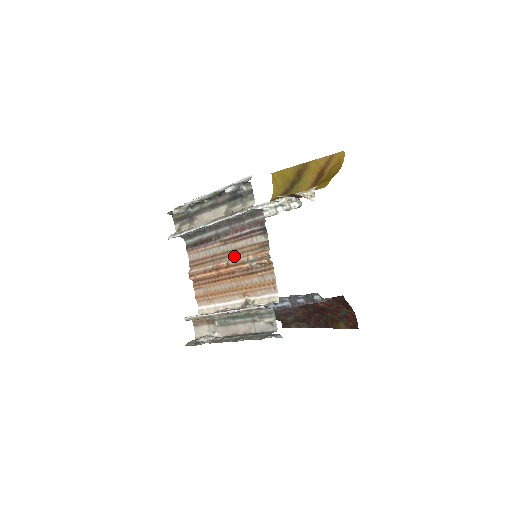
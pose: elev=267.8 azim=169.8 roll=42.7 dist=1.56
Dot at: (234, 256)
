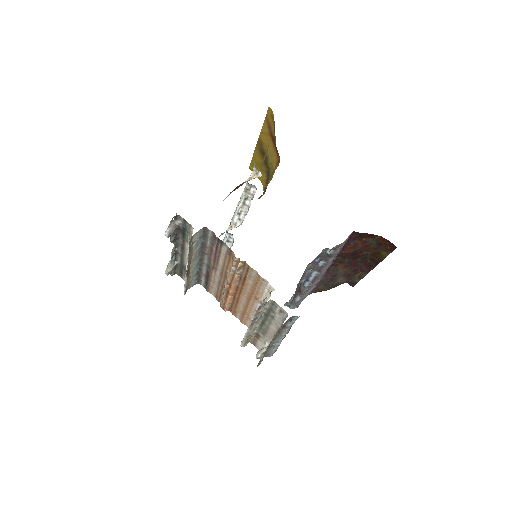
Dot at: (226, 275)
